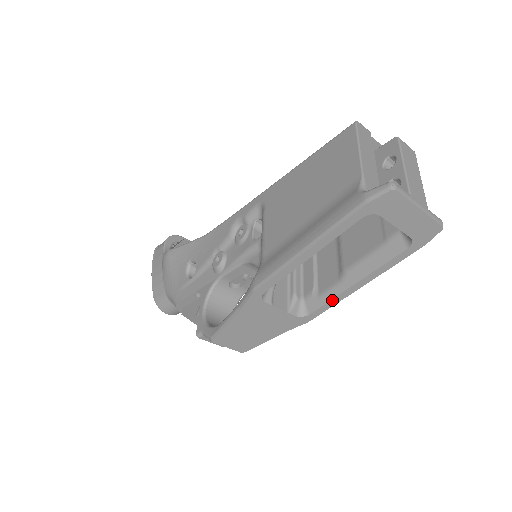
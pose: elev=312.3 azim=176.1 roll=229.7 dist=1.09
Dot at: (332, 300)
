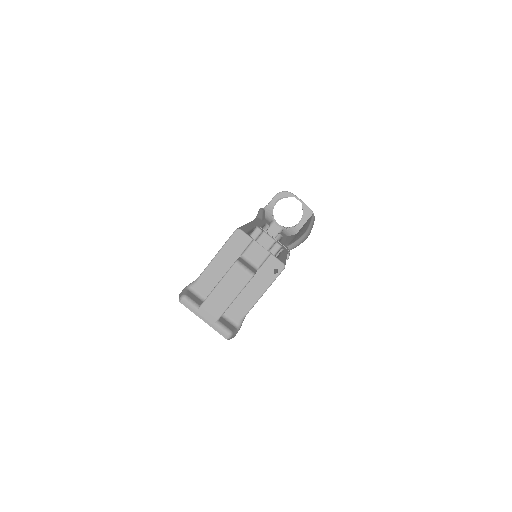
Dot at: occluded
